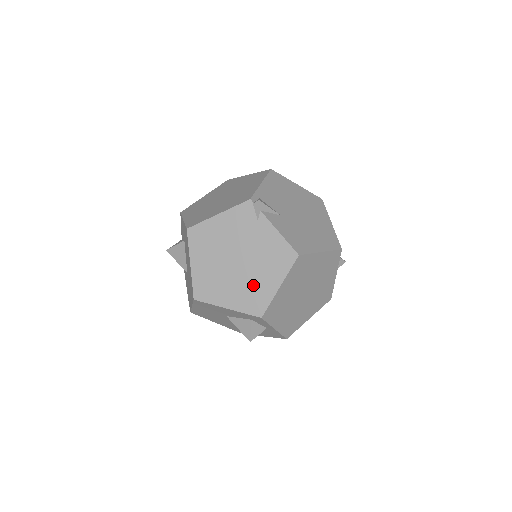
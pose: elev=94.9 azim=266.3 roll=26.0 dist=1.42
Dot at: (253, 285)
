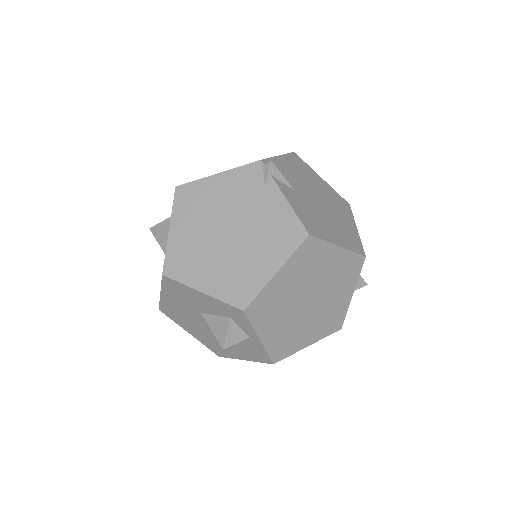
Dot at: (242, 266)
